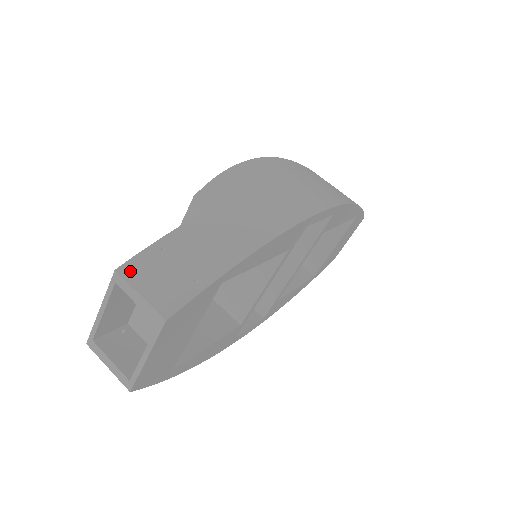
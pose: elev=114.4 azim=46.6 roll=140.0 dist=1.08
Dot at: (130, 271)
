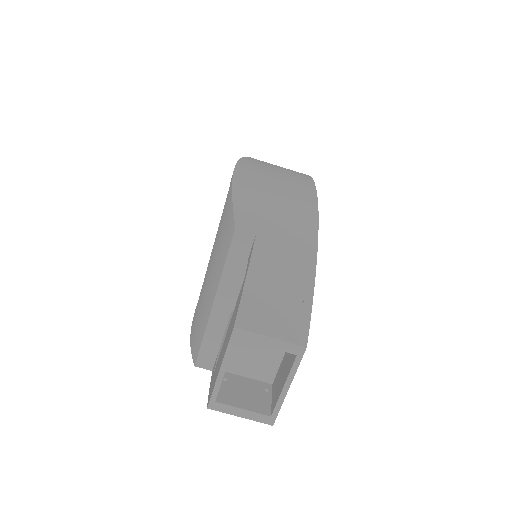
Dot at: (247, 321)
